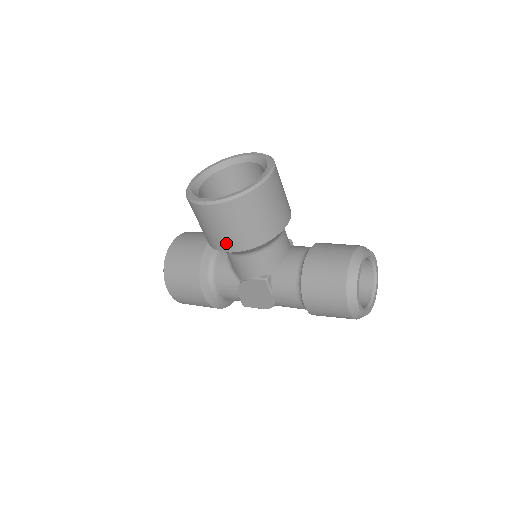
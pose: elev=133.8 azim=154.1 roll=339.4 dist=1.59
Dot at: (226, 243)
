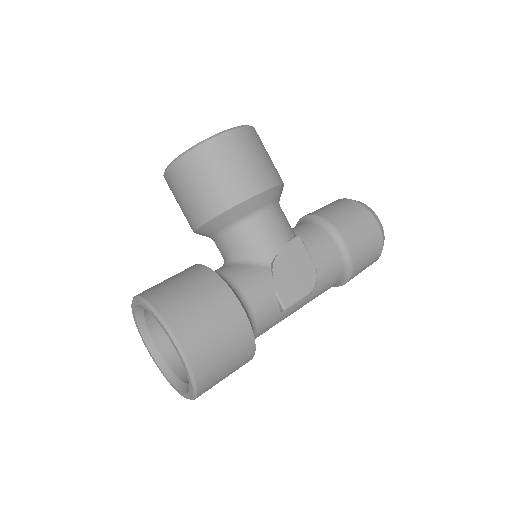
Dot at: (258, 178)
